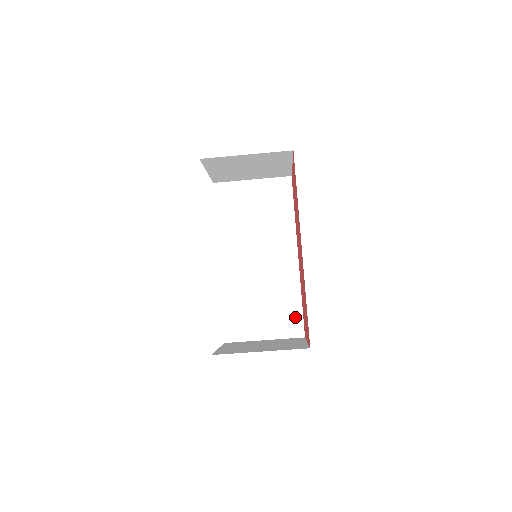
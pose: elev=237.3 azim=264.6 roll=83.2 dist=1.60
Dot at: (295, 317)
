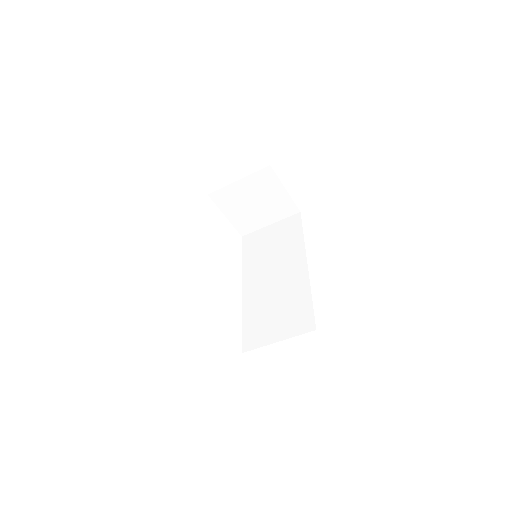
Dot at: (306, 314)
